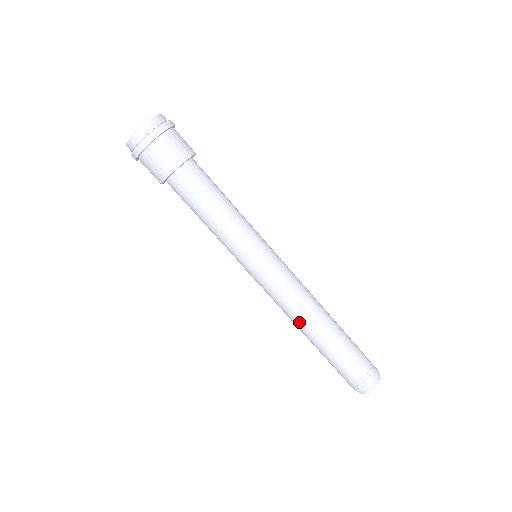
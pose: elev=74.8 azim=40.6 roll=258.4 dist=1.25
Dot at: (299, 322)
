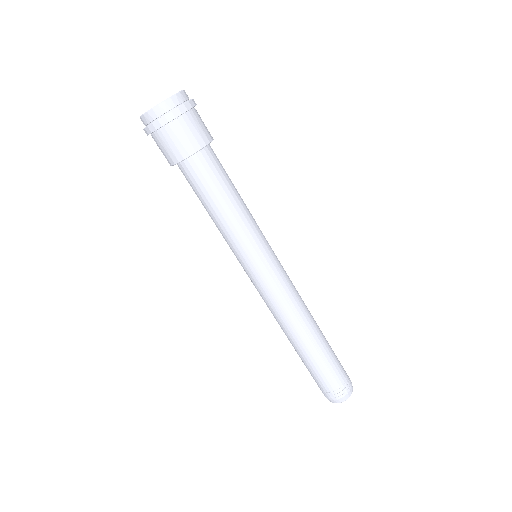
Dot at: (292, 327)
